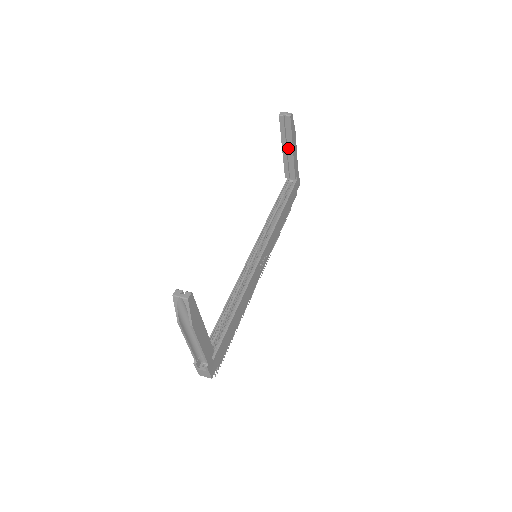
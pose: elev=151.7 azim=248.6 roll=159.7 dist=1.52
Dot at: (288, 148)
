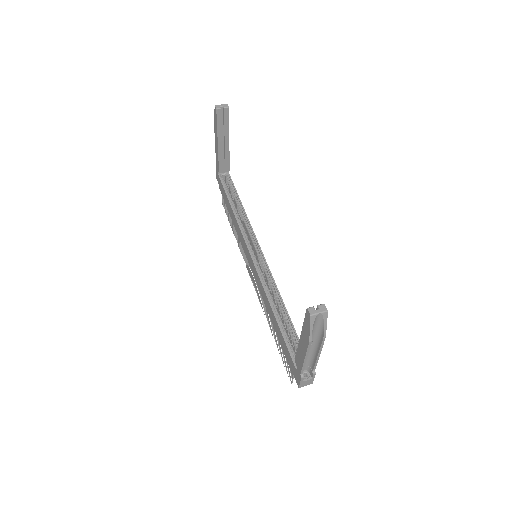
Dot at: (222, 141)
